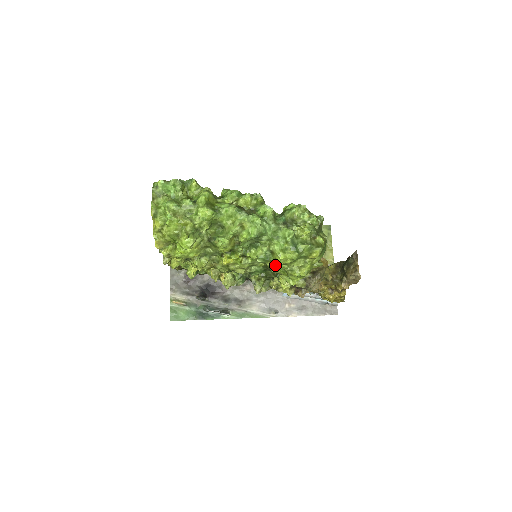
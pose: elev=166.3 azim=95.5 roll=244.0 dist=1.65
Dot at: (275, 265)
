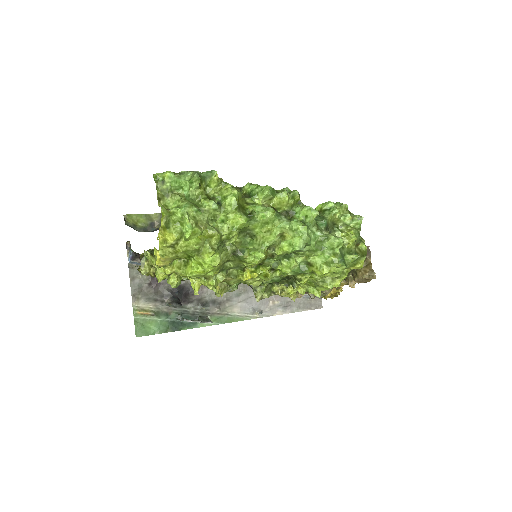
Dot at: (305, 277)
